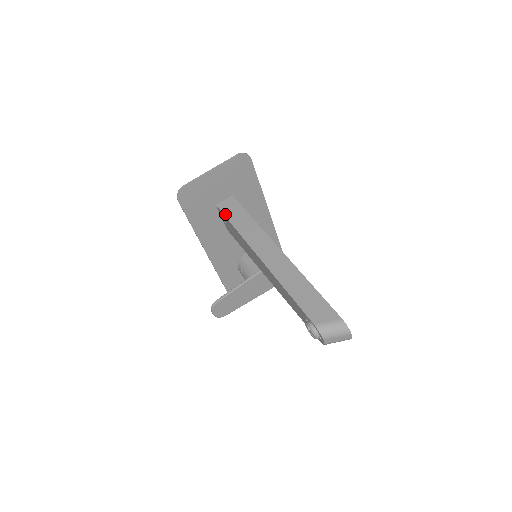
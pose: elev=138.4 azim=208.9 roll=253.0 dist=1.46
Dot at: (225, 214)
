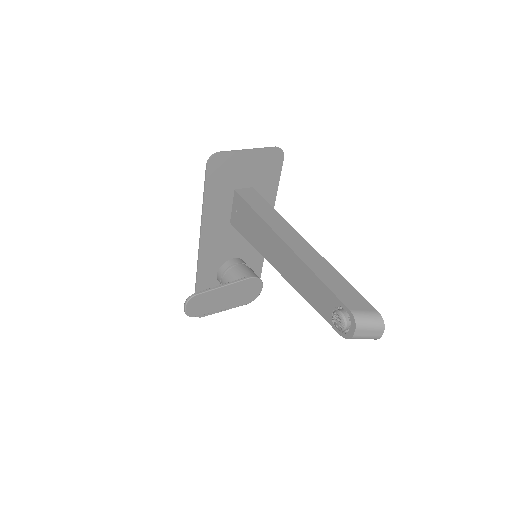
Dot at: (245, 199)
